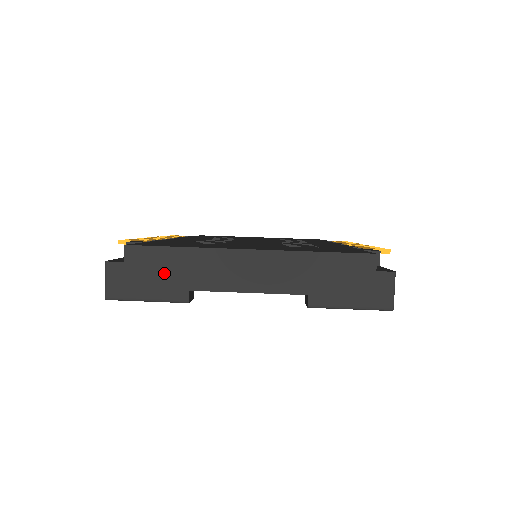
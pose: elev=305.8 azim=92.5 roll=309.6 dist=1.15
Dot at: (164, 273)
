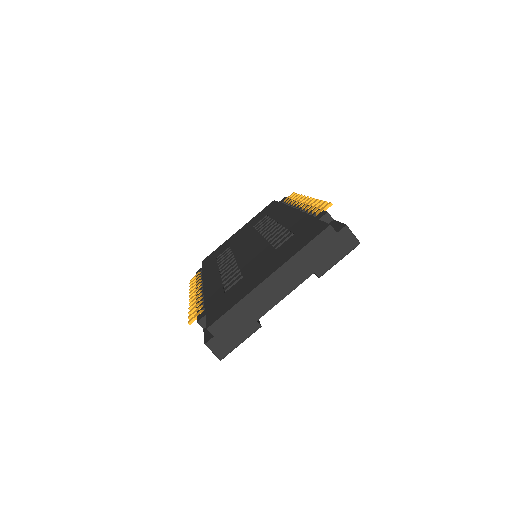
Dot at: (237, 324)
